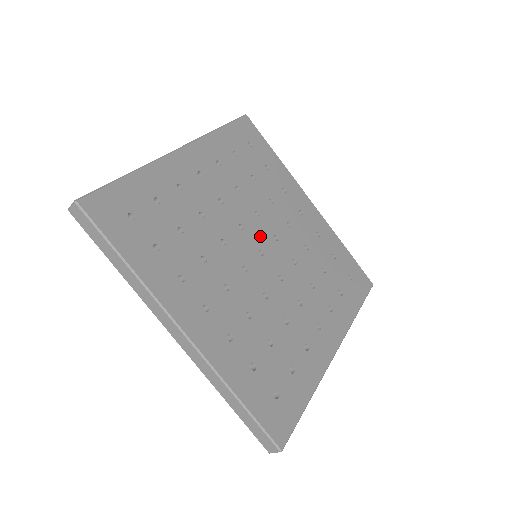
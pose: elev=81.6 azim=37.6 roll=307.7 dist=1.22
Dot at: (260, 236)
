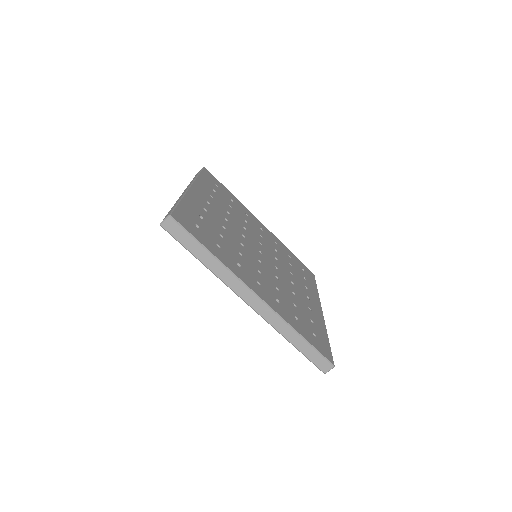
Dot at: (254, 242)
